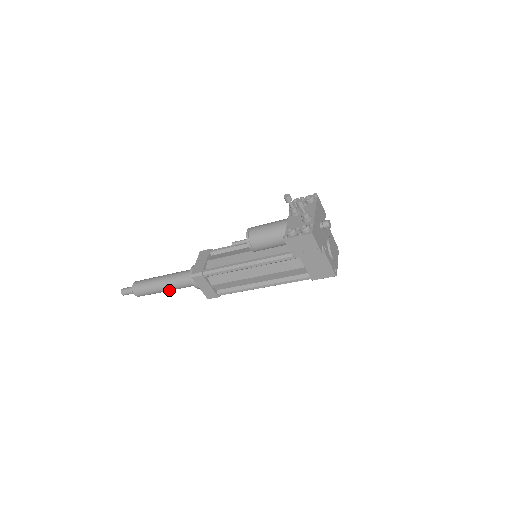
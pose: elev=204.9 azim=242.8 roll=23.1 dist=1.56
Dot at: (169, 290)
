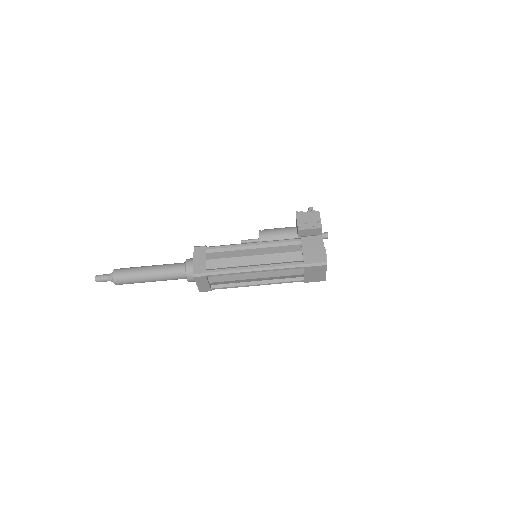
Dot at: (153, 274)
